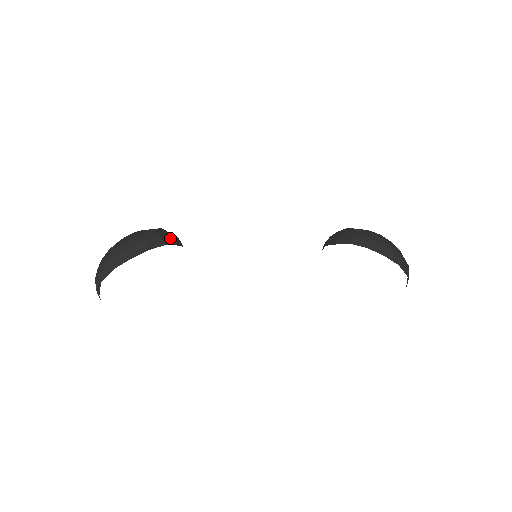
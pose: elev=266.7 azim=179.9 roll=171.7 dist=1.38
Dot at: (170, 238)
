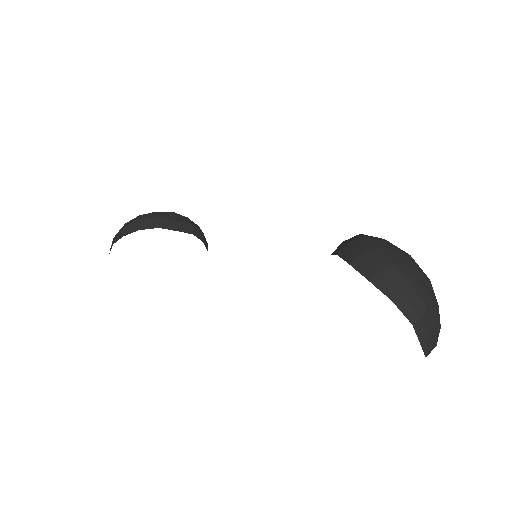
Dot at: (171, 222)
